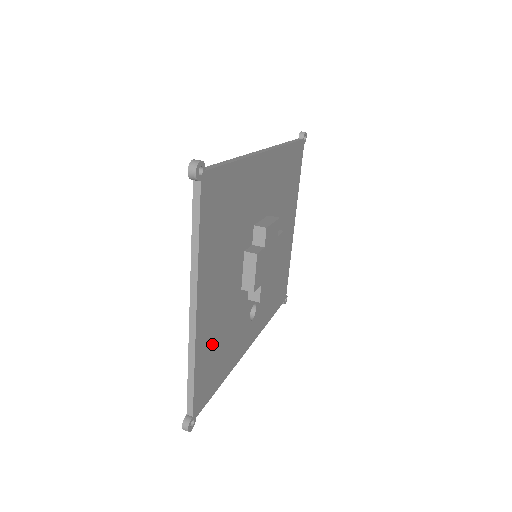
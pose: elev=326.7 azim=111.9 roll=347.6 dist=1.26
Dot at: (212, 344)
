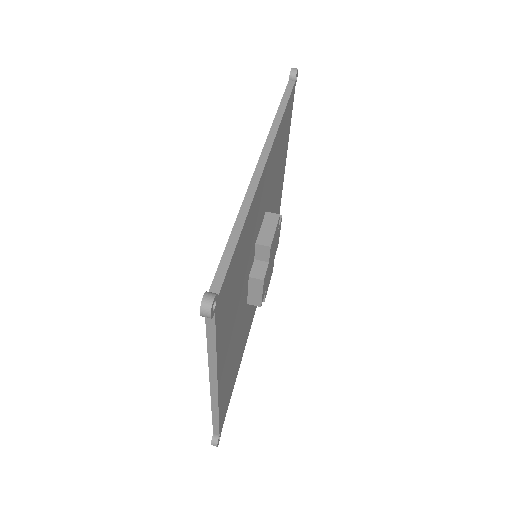
Dot at: (229, 377)
